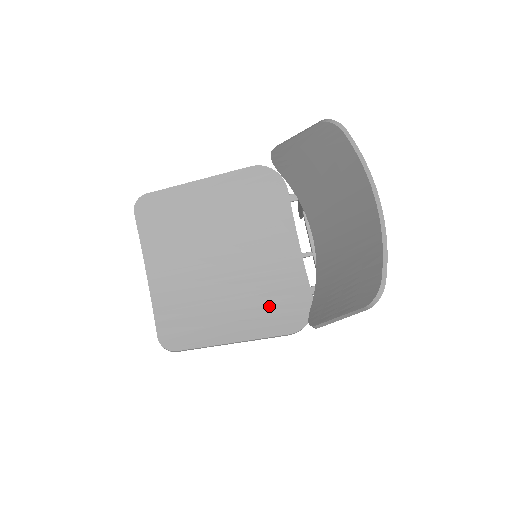
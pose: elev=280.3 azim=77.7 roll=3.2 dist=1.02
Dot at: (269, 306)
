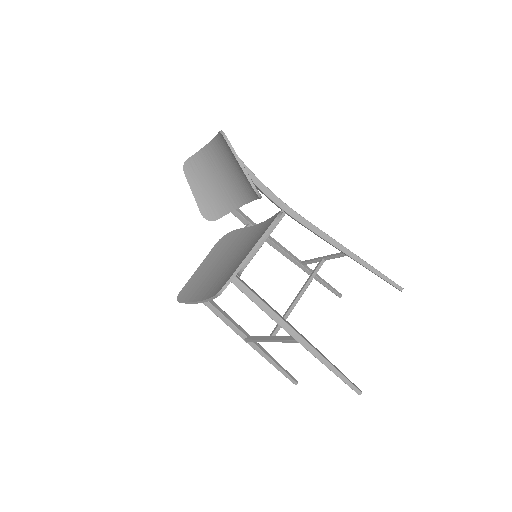
Dot at: (260, 235)
